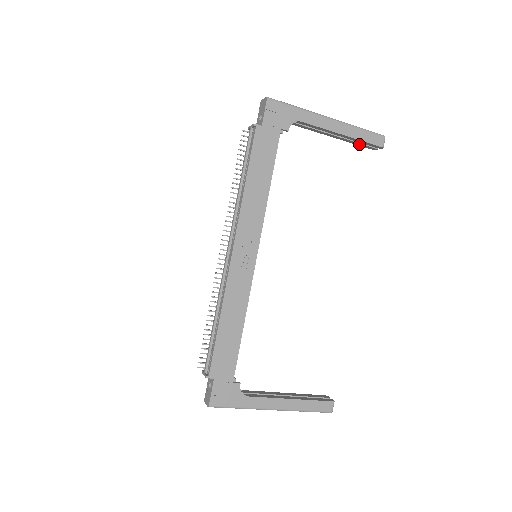
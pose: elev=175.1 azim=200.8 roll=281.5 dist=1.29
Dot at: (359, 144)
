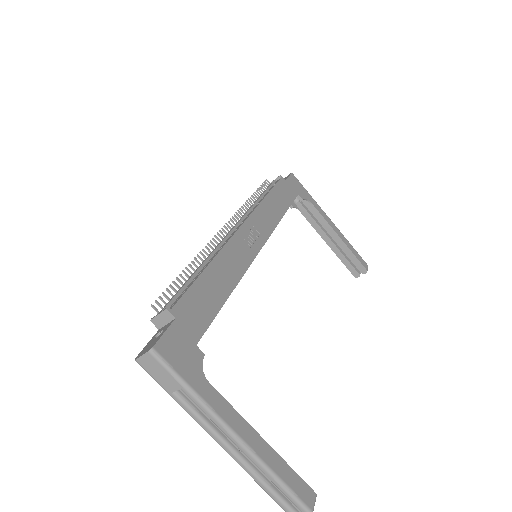
Dot at: (346, 262)
